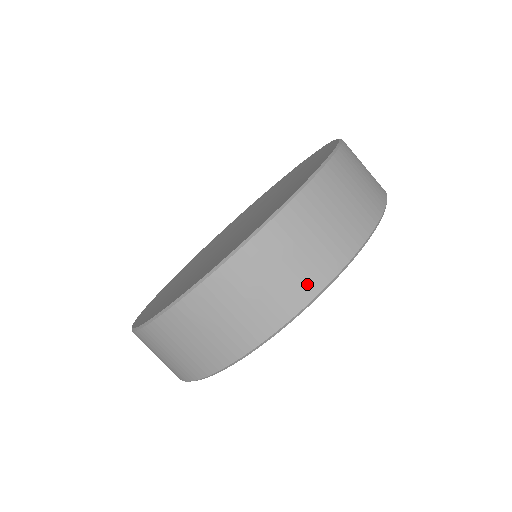
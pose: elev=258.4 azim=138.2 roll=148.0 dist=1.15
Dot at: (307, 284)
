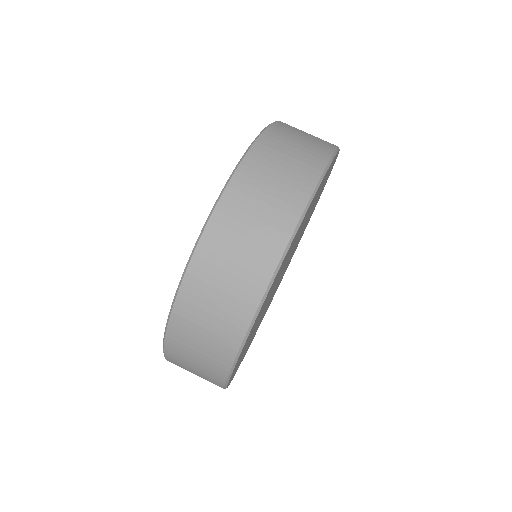
Dot at: (242, 307)
